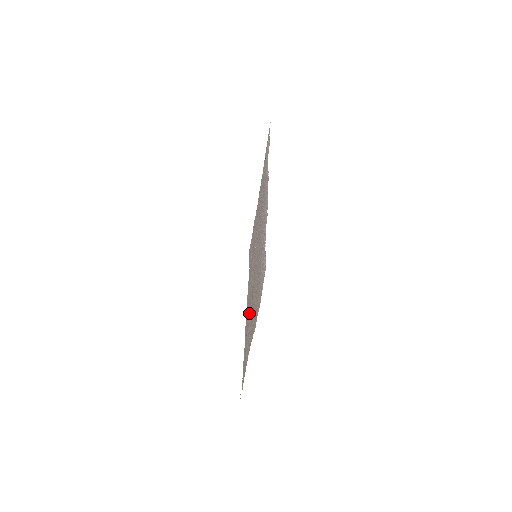
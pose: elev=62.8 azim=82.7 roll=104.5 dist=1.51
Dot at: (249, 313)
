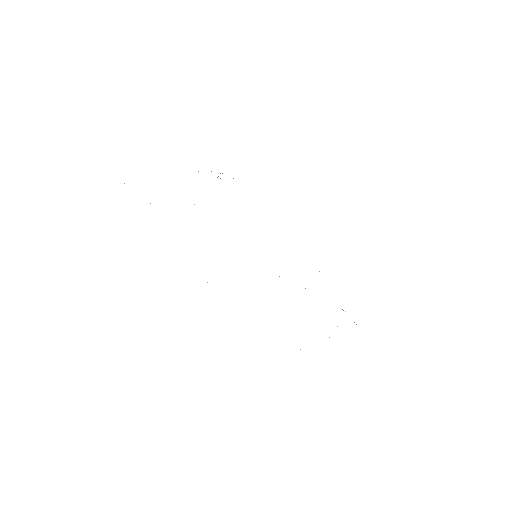
Dot at: occluded
